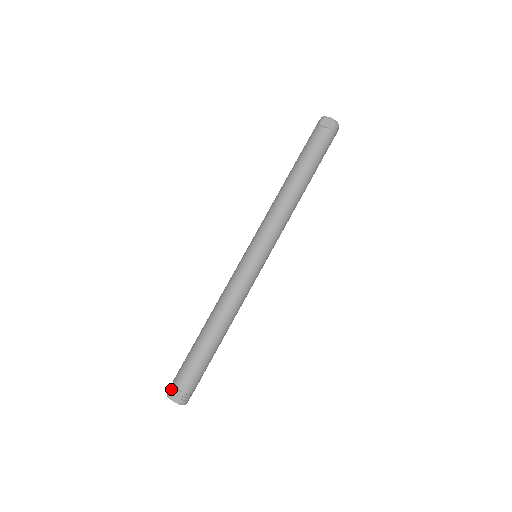
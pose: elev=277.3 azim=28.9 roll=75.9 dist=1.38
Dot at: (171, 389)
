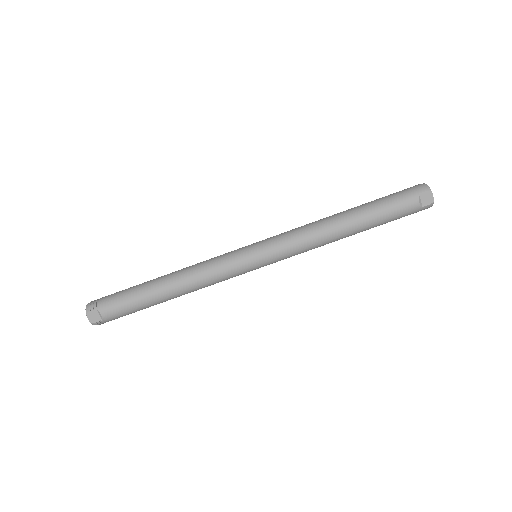
Dot at: (93, 309)
